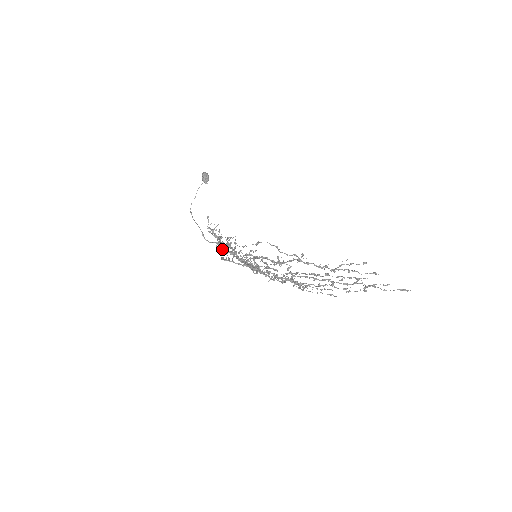
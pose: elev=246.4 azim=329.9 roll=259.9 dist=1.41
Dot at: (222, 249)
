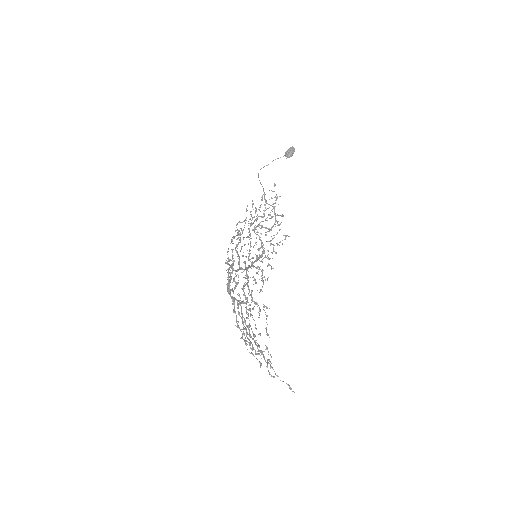
Dot at: (275, 214)
